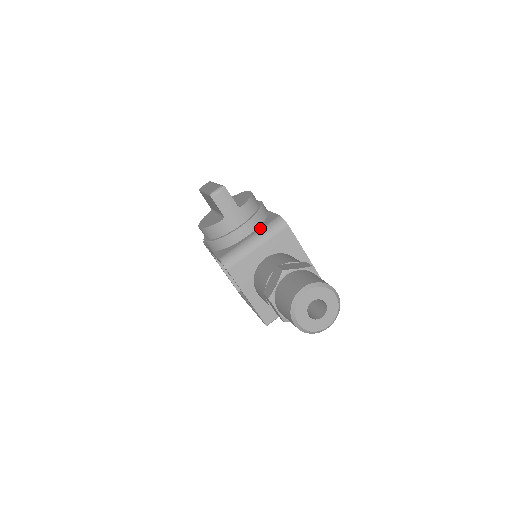
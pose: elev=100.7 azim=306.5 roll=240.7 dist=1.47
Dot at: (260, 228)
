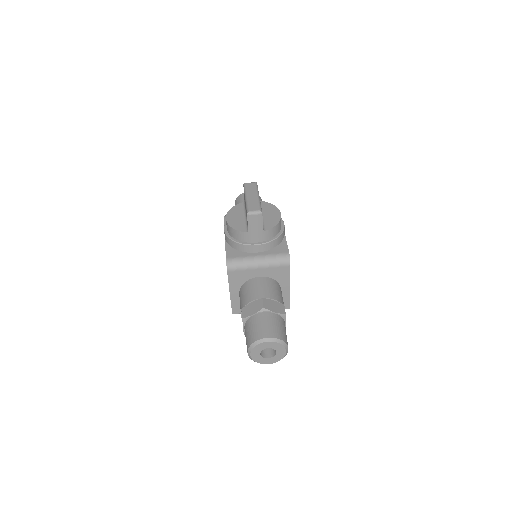
Dot at: (269, 253)
